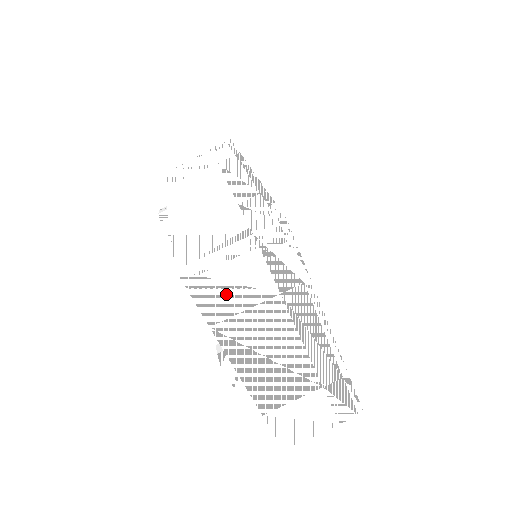
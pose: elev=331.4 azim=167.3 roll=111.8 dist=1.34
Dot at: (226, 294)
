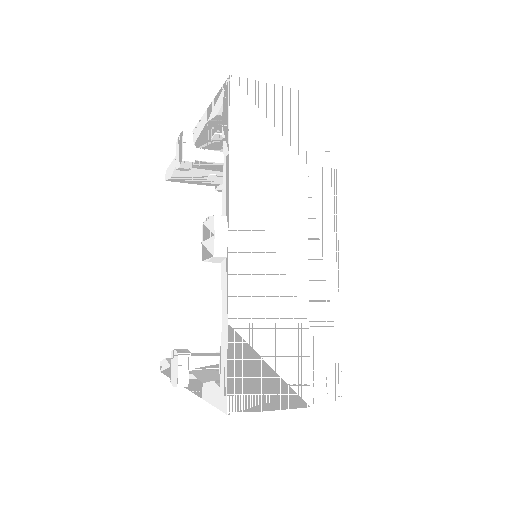
Dot at: occluded
